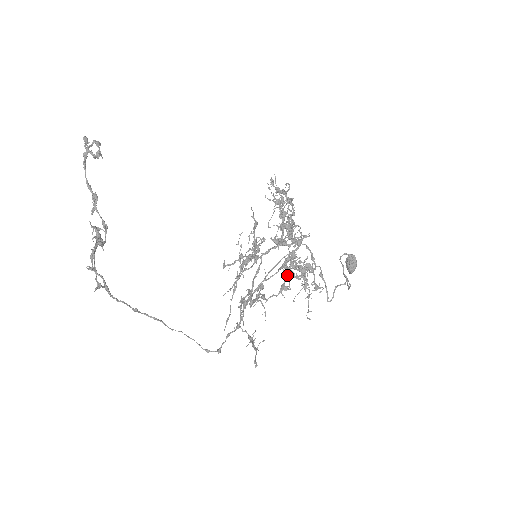
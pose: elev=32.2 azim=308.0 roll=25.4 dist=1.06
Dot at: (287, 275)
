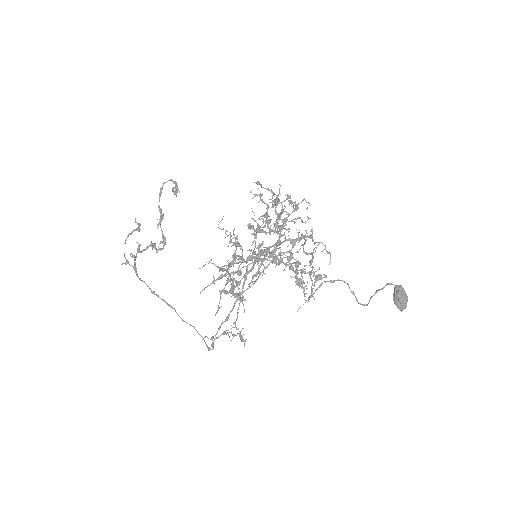
Dot at: (256, 258)
